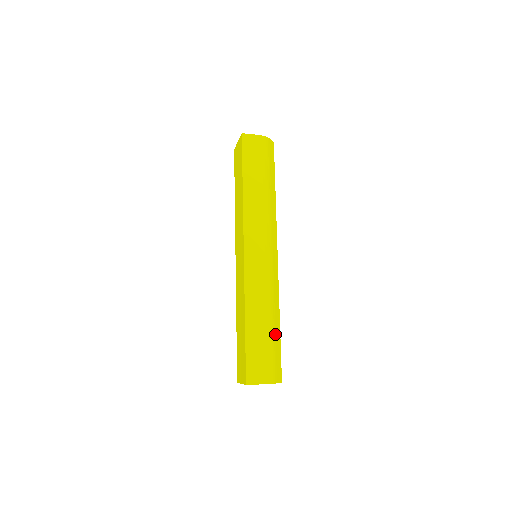
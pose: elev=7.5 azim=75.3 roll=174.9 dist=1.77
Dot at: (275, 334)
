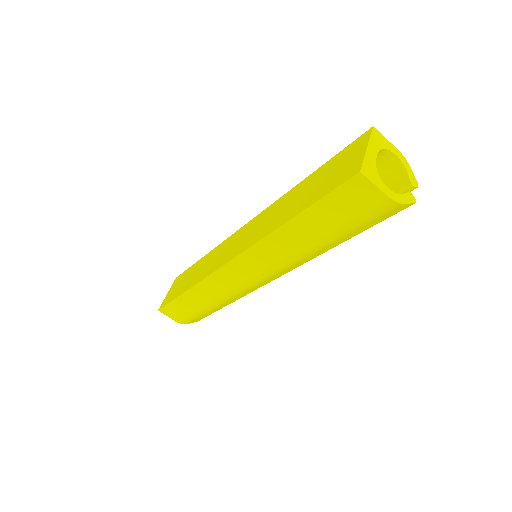
Dot at: occluded
